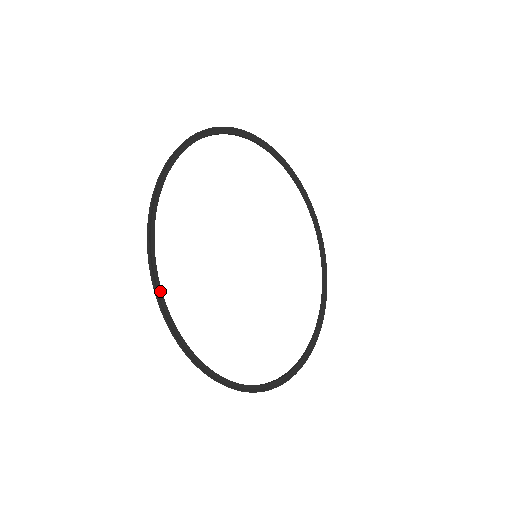
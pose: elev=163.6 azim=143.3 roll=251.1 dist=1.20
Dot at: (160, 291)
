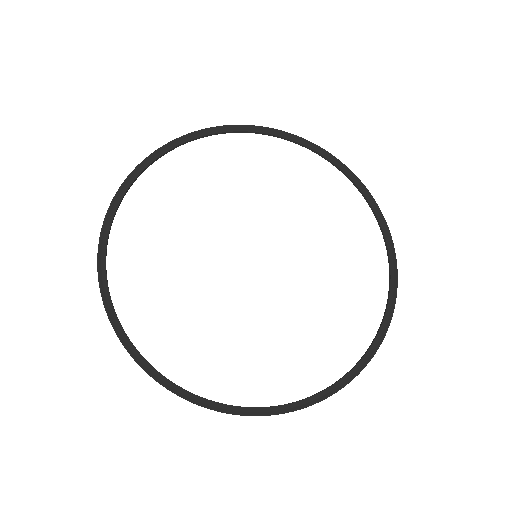
Dot at: (104, 257)
